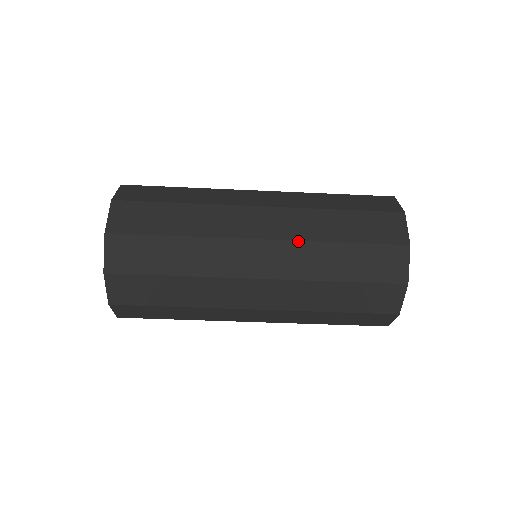
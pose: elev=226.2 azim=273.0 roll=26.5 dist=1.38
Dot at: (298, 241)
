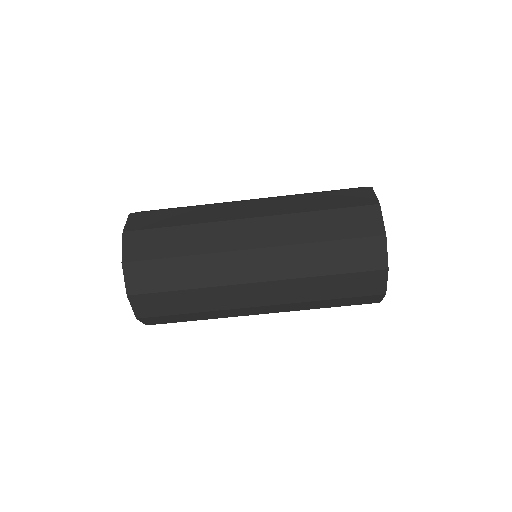
Dot at: (286, 246)
